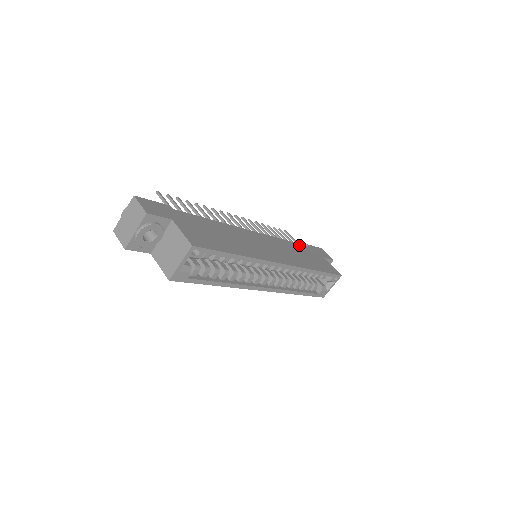
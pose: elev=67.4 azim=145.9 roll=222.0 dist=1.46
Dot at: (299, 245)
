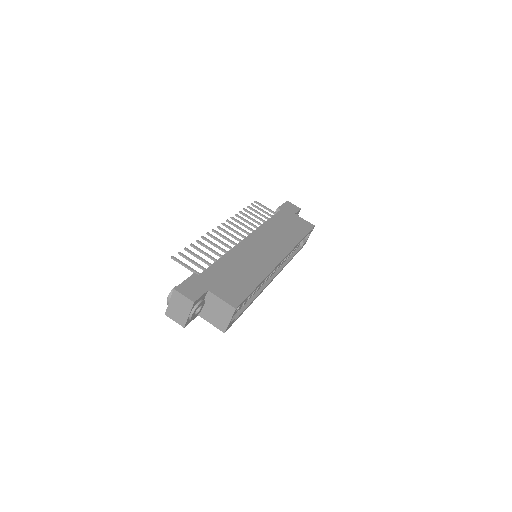
Dot at: (275, 217)
